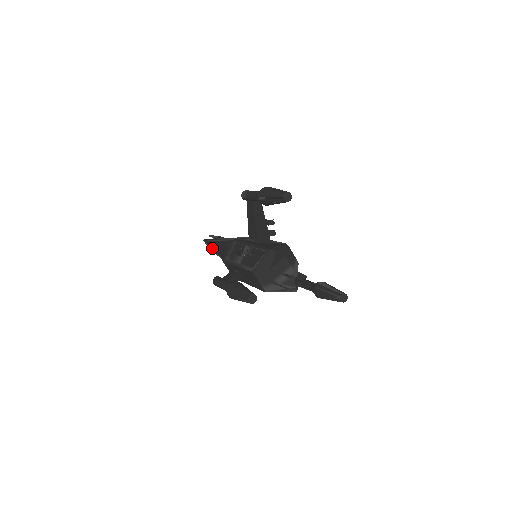
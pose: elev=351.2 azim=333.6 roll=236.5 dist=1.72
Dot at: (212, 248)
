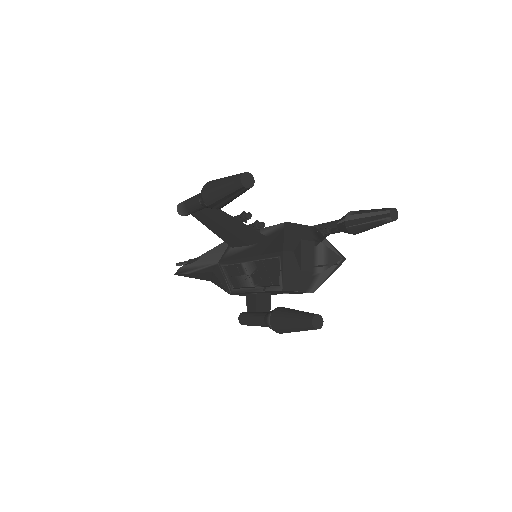
Dot at: occluded
